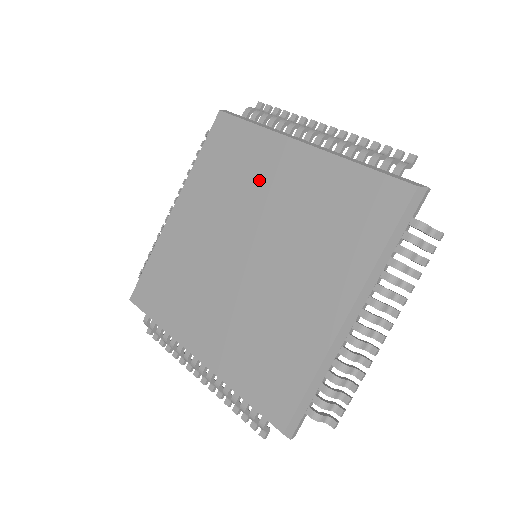
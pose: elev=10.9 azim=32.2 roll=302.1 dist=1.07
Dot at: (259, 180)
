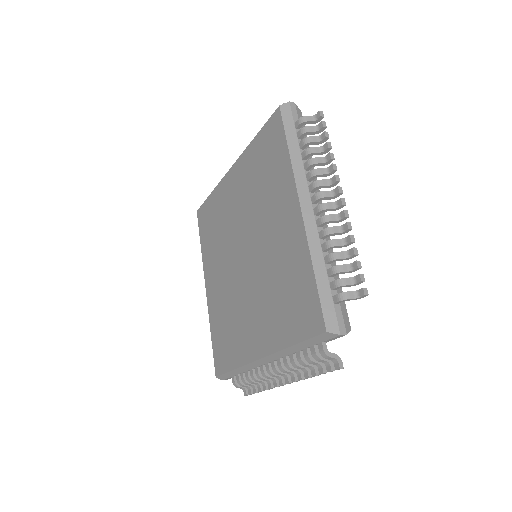
Dot at: (270, 206)
